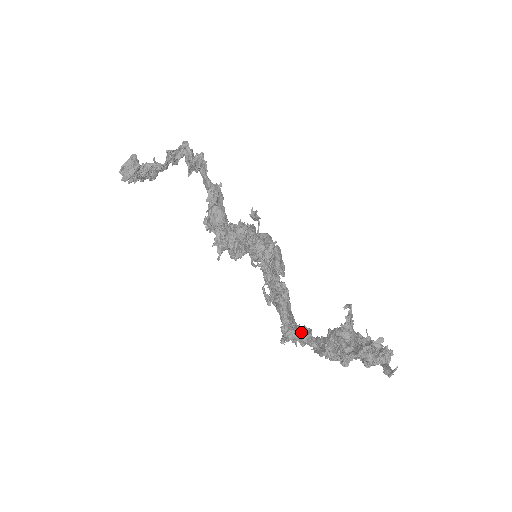
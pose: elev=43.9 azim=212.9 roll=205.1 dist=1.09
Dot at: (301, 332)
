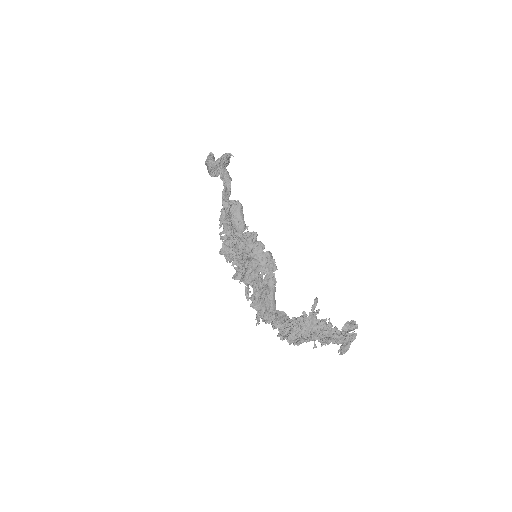
Dot at: (269, 319)
